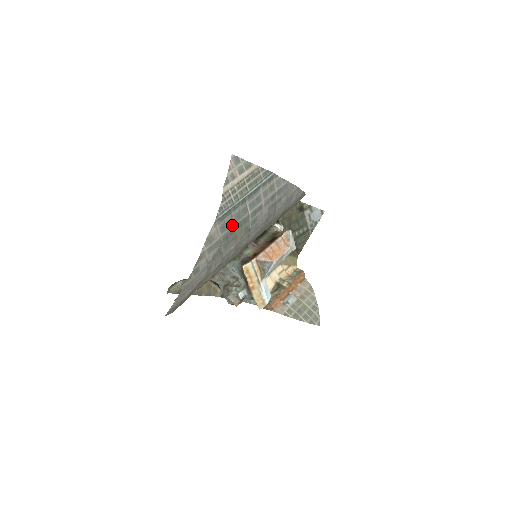
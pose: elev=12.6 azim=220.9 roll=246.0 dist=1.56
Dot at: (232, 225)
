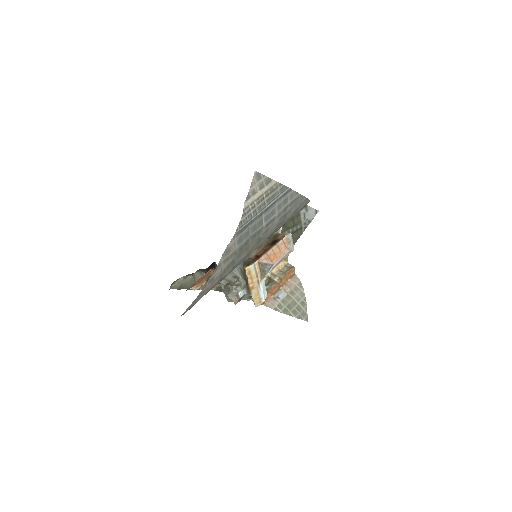
Dot at: (247, 237)
